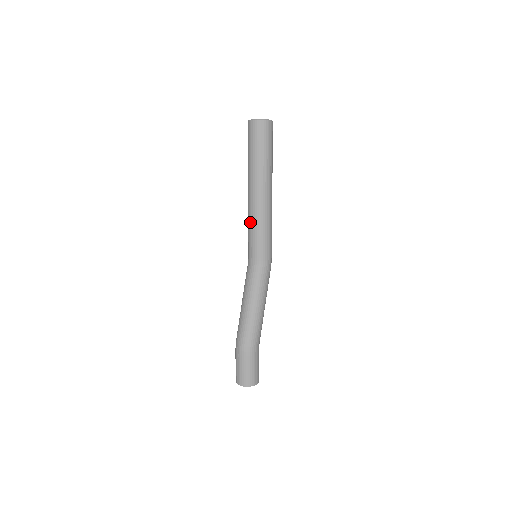
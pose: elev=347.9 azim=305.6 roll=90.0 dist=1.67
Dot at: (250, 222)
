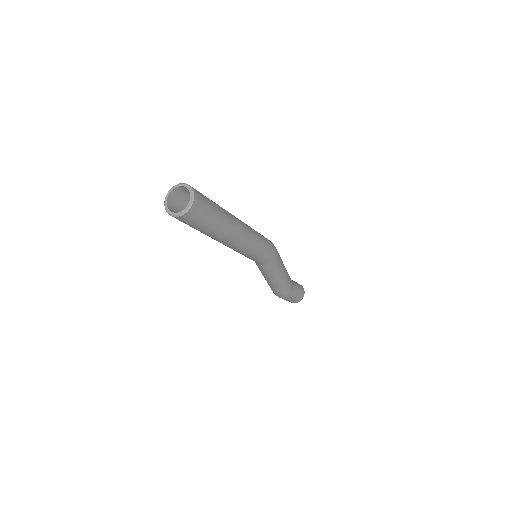
Dot at: occluded
